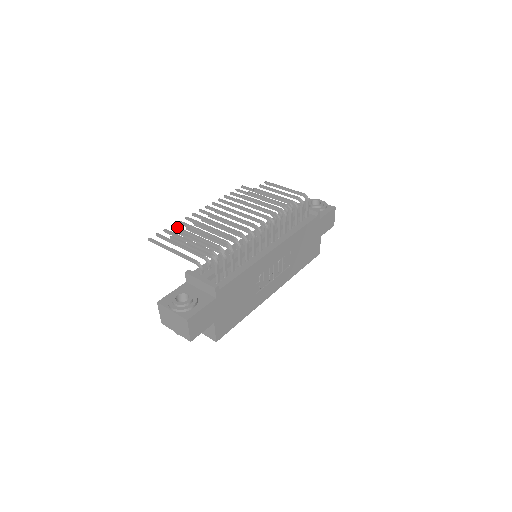
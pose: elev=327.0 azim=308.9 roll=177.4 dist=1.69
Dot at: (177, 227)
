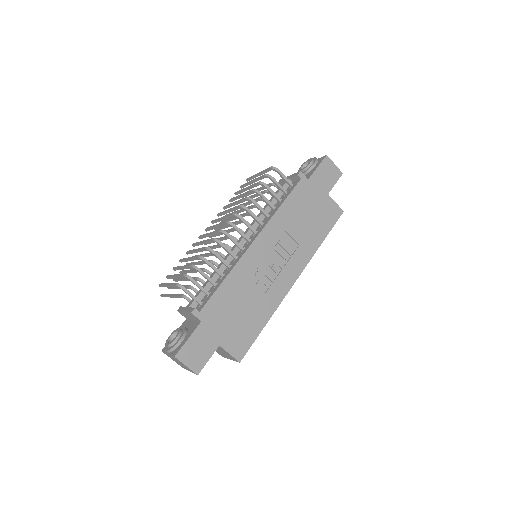
Dot at: (182, 271)
